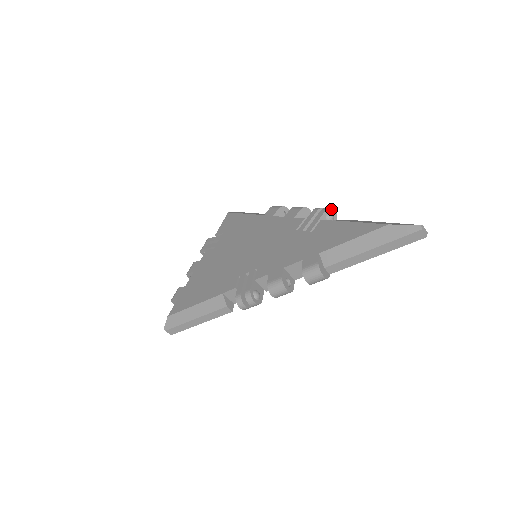
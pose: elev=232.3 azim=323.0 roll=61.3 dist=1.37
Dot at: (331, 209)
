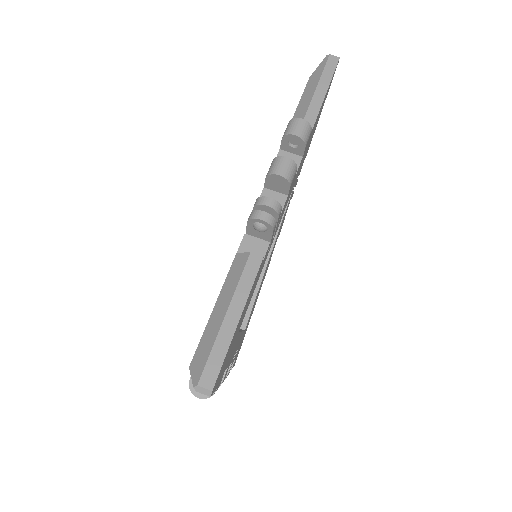
Dot at: occluded
